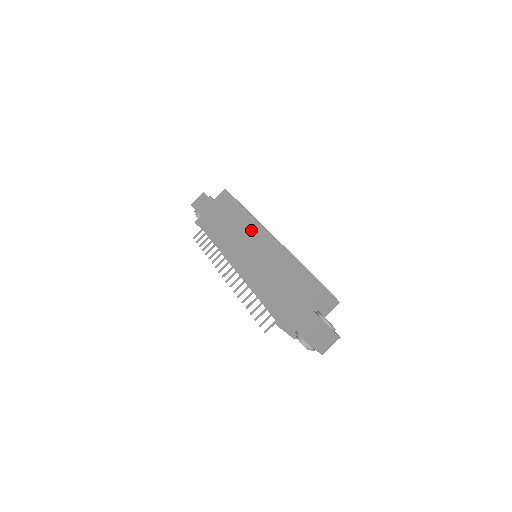
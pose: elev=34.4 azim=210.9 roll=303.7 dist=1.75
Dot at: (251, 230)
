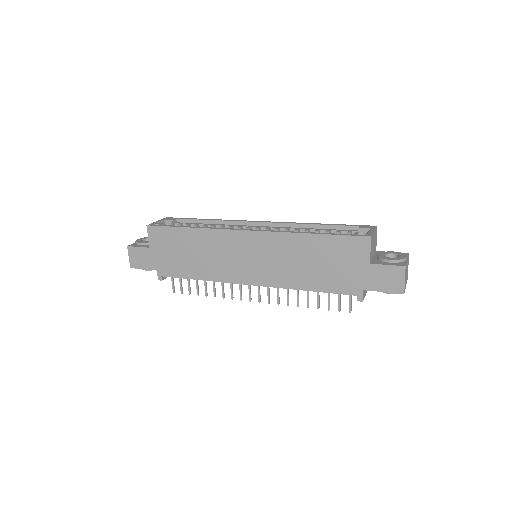
Dot at: (230, 243)
